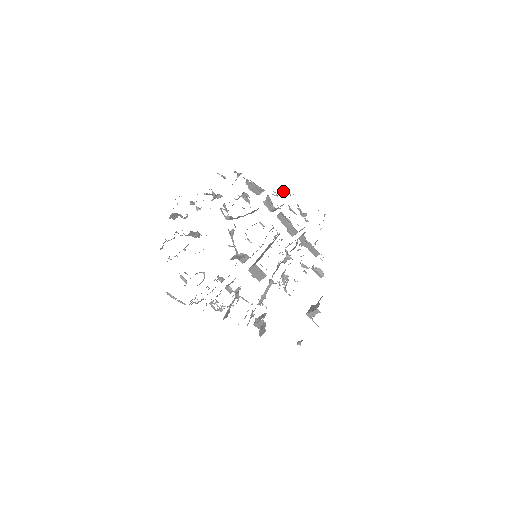
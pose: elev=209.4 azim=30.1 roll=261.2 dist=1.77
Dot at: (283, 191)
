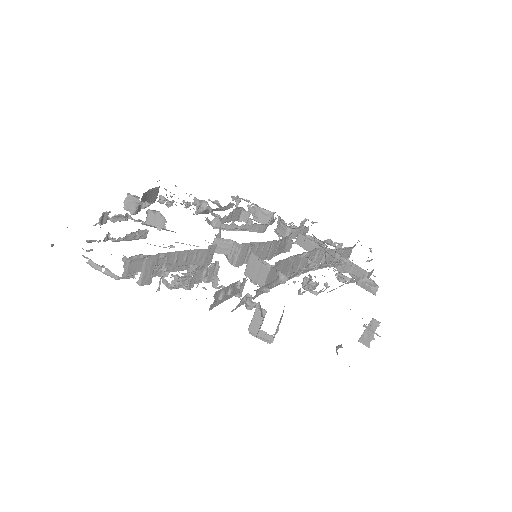
Dot at: (302, 221)
